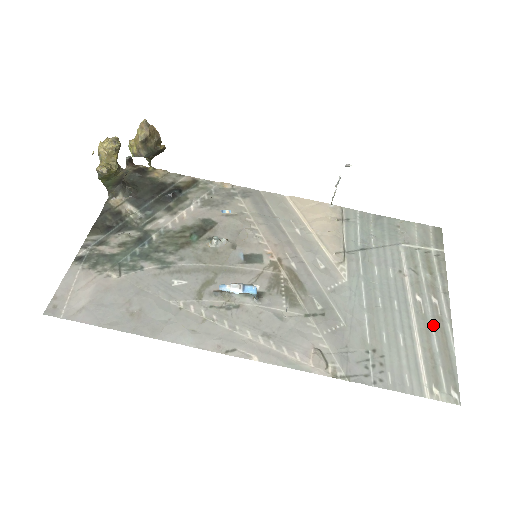
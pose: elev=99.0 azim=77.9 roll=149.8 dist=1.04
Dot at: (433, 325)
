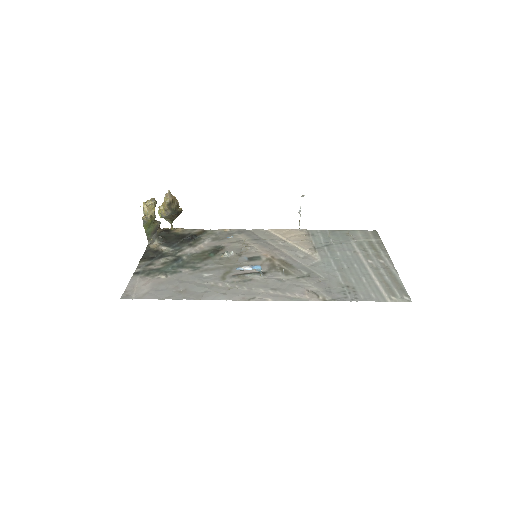
Dot at: (383, 271)
